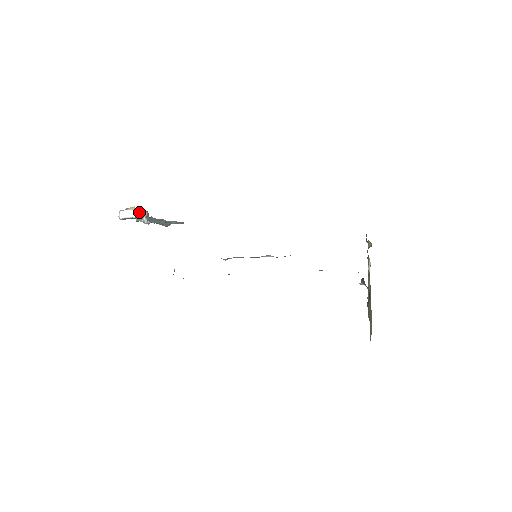
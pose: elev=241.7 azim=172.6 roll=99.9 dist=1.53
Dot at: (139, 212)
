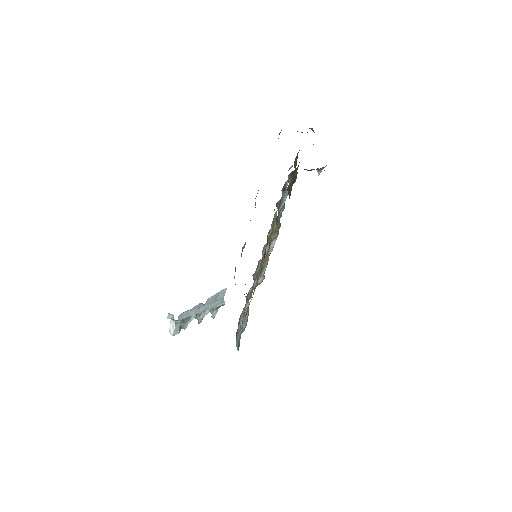
Dot at: (172, 319)
